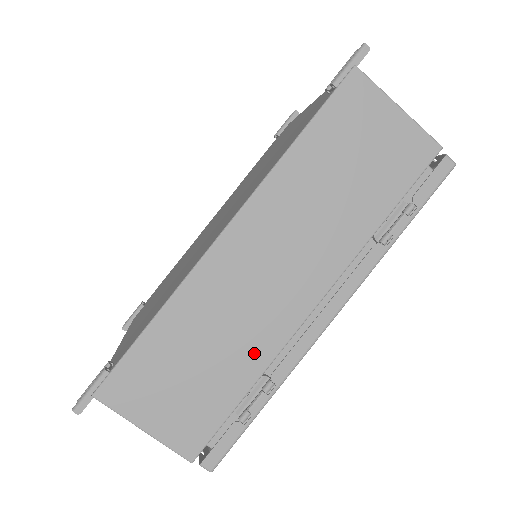
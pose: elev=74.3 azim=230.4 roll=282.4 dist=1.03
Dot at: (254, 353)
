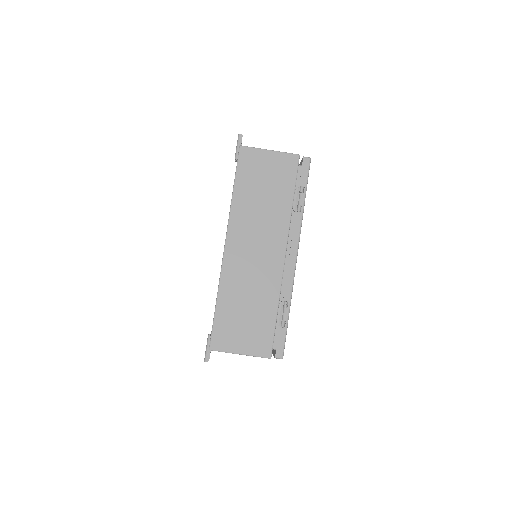
Dot at: (269, 292)
